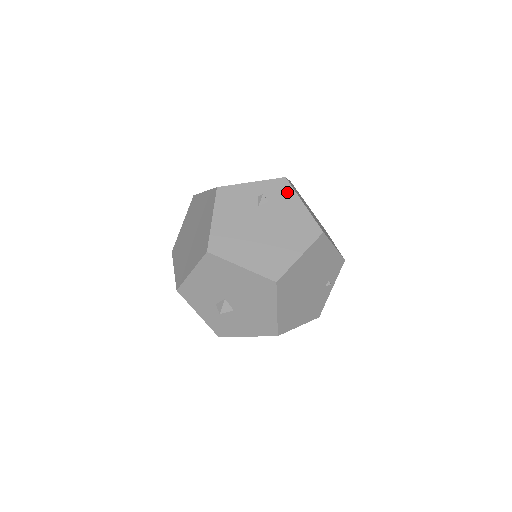
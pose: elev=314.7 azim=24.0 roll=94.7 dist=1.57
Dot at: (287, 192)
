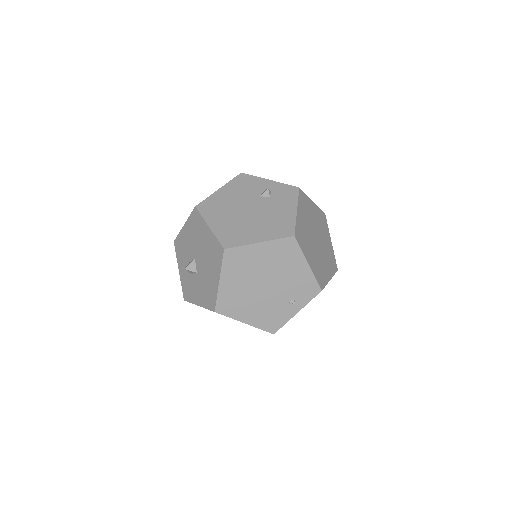
Dot at: (291, 197)
